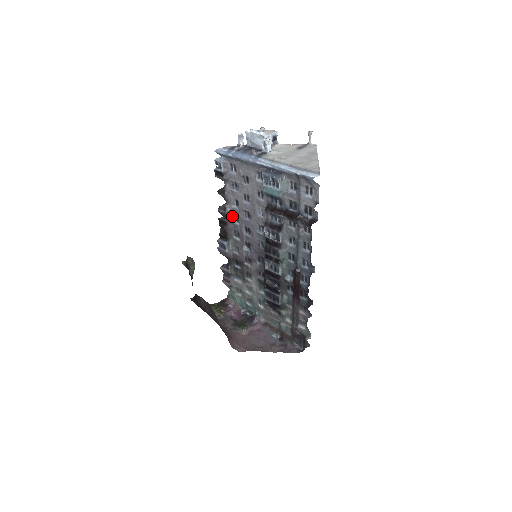
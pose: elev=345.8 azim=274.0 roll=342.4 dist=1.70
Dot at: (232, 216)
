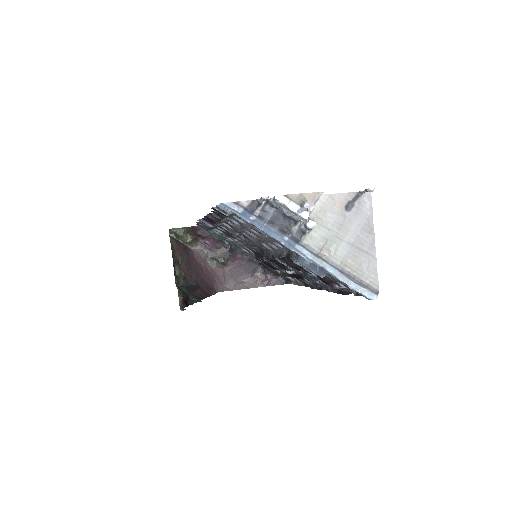
Dot at: (227, 220)
